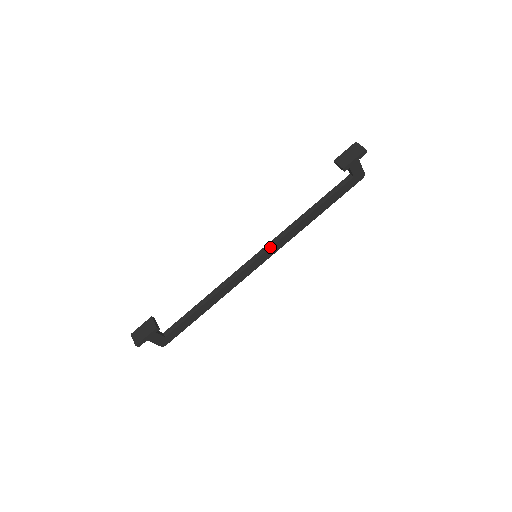
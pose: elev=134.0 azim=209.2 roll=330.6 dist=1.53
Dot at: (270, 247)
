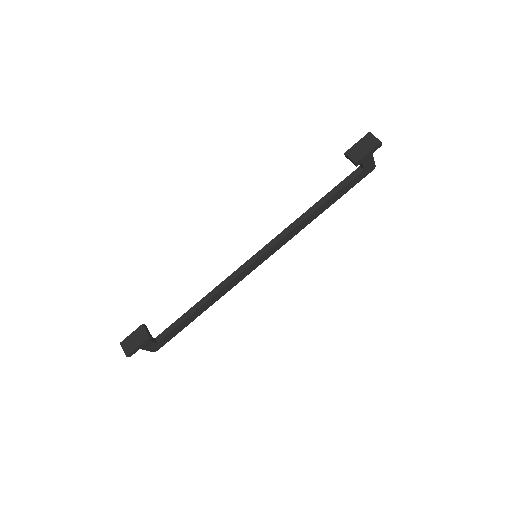
Dot at: (271, 246)
